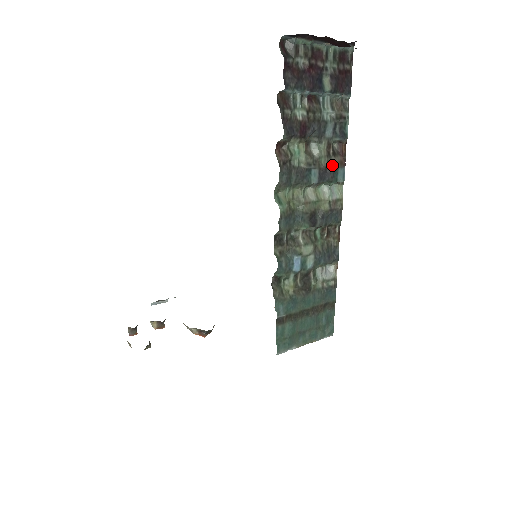
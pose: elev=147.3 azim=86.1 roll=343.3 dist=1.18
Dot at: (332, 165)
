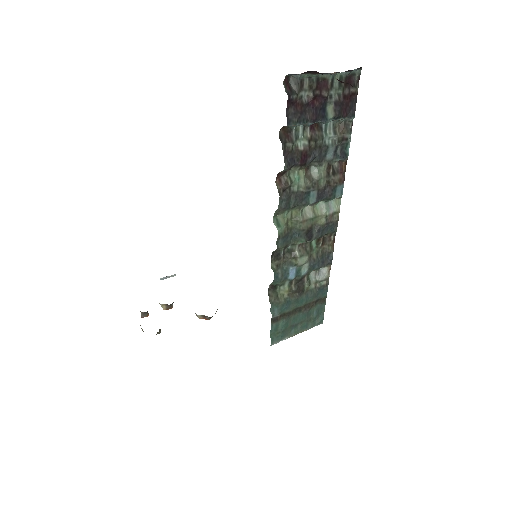
Dot at: (331, 184)
